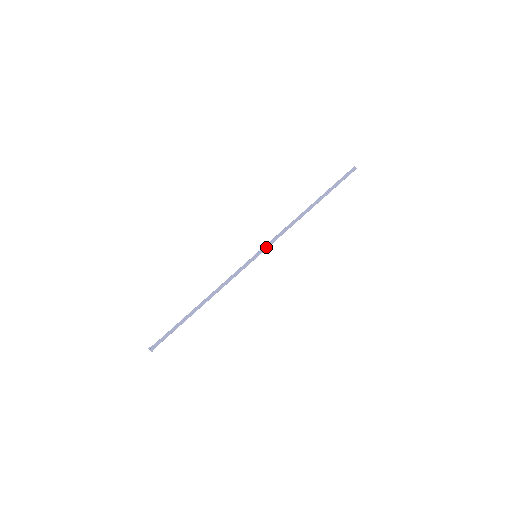
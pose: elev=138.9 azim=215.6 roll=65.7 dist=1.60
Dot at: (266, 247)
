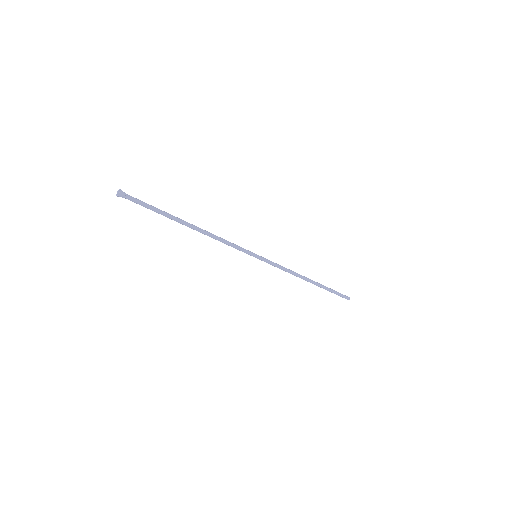
Dot at: (268, 260)
